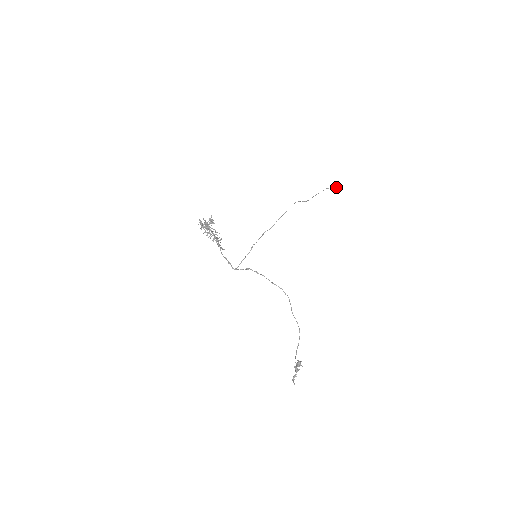
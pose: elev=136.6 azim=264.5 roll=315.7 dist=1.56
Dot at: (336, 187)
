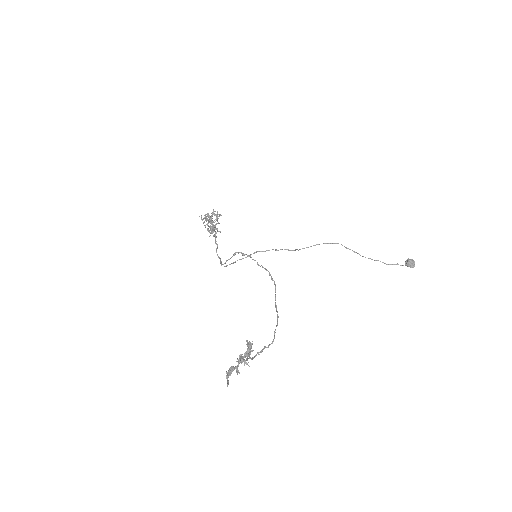
Dot at: (411, 263)
